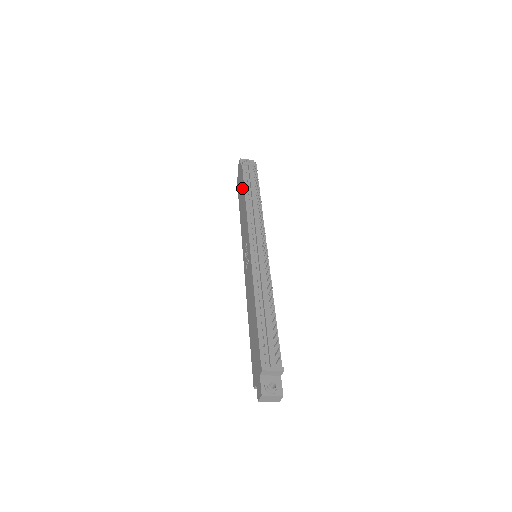
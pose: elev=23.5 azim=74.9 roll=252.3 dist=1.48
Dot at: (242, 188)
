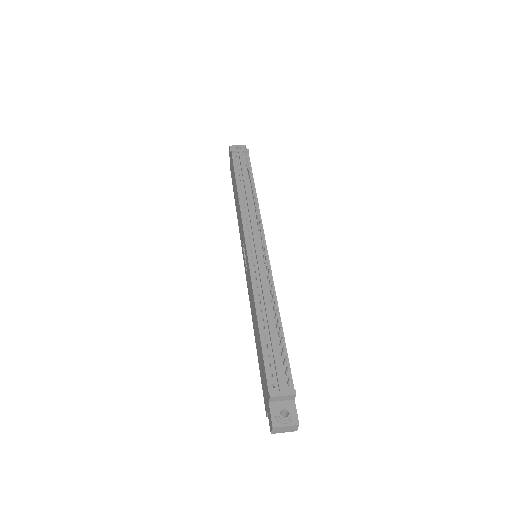
Dot at: (234, 179)
